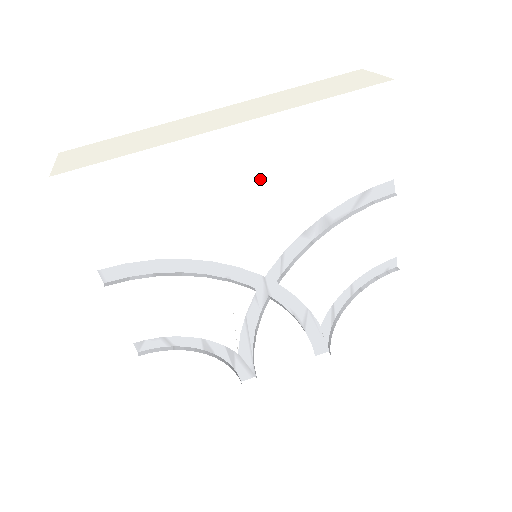
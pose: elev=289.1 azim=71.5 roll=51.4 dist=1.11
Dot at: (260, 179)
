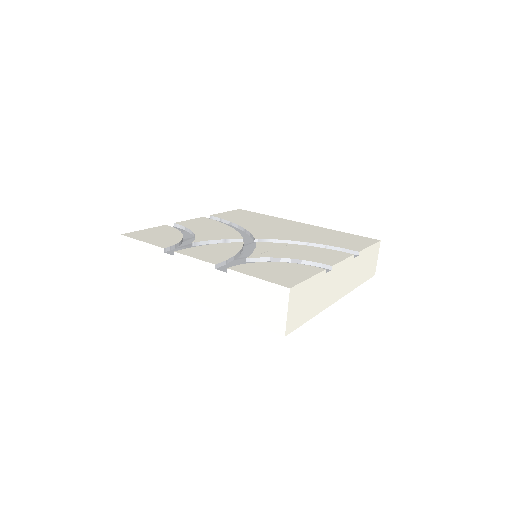
Dot at: (297, 230)
